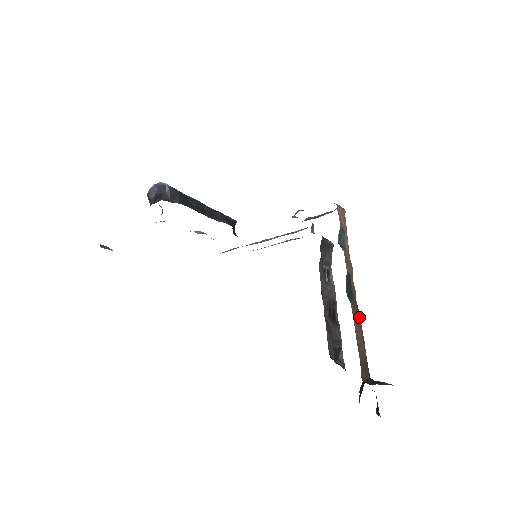
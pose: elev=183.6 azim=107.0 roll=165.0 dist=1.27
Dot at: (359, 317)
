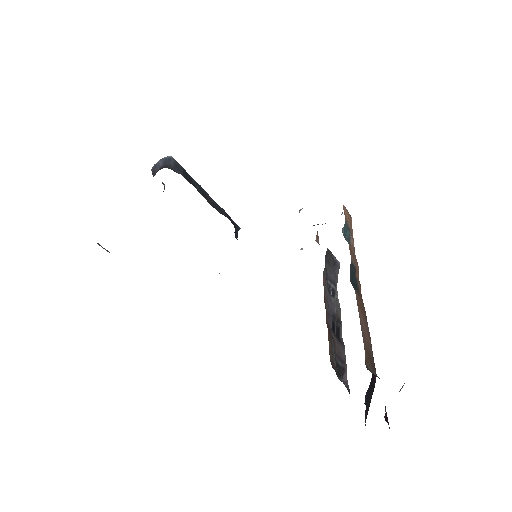
Dot at: (364, 311)
